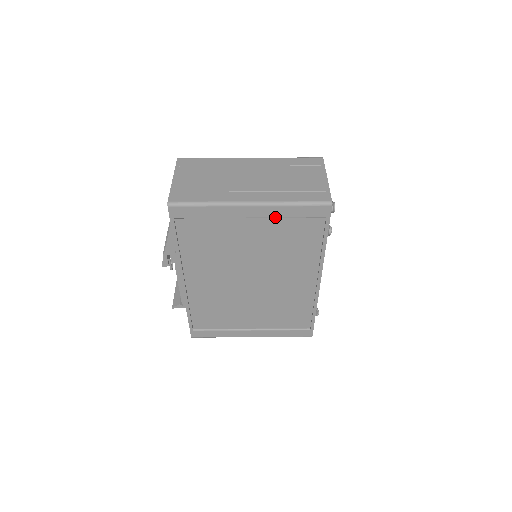
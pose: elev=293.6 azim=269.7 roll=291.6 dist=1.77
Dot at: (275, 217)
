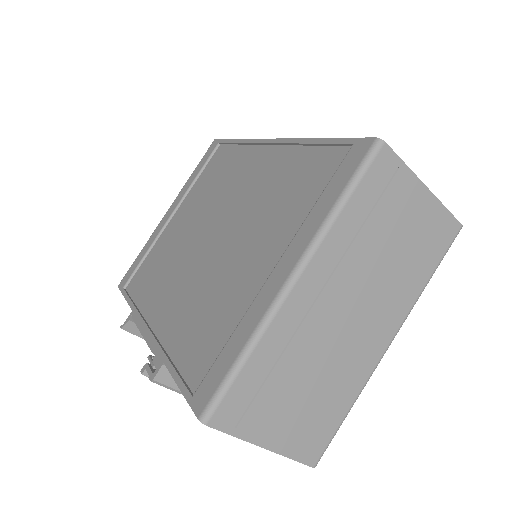
Dot at: occluded
